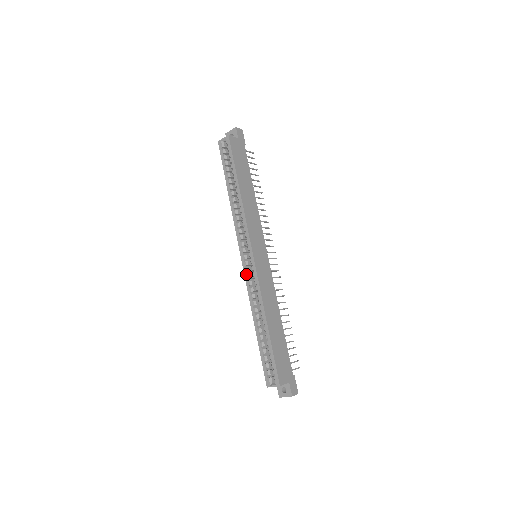
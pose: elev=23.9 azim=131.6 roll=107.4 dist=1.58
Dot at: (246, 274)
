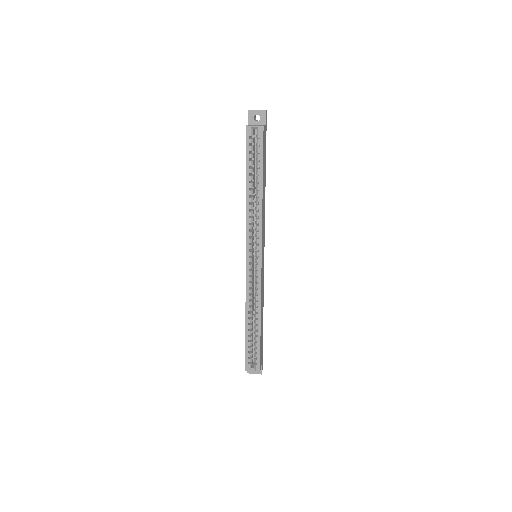
Dot at: (248, 276)
